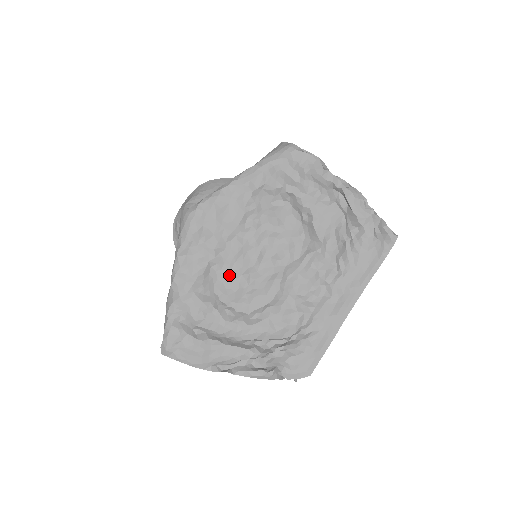
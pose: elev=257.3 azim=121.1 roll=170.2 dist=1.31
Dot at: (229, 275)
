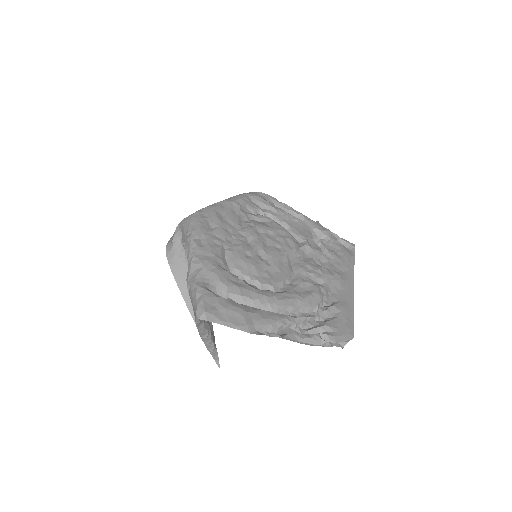
Dot at: (244, 254)
